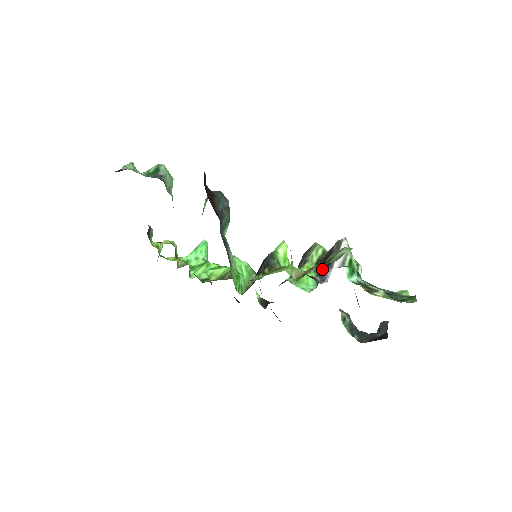
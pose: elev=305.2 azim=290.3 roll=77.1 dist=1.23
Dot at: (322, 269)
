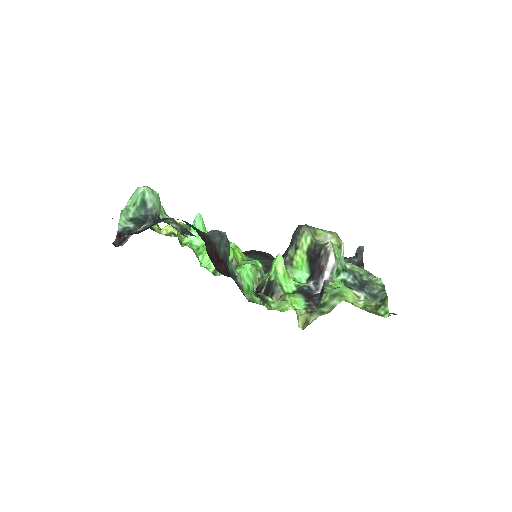
Dot at: (314, 267)
